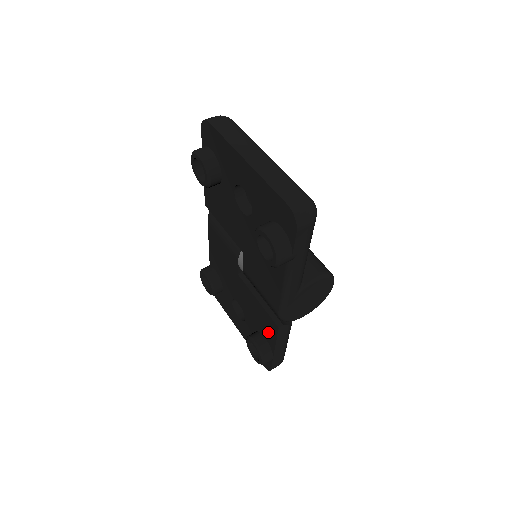
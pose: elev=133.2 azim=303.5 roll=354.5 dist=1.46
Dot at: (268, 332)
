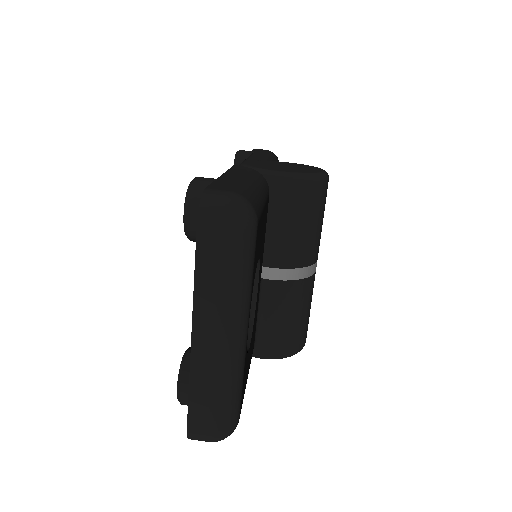
Dot at: occluded
